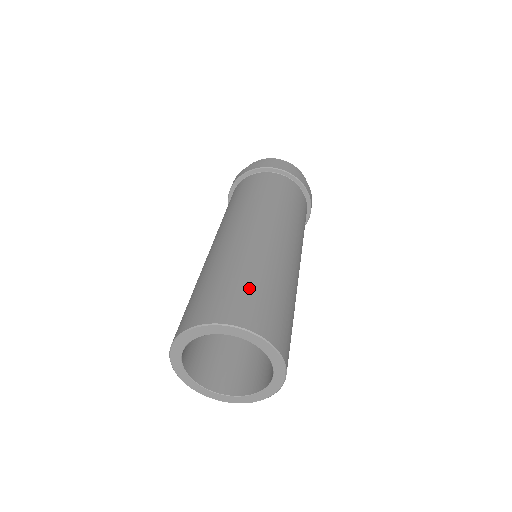
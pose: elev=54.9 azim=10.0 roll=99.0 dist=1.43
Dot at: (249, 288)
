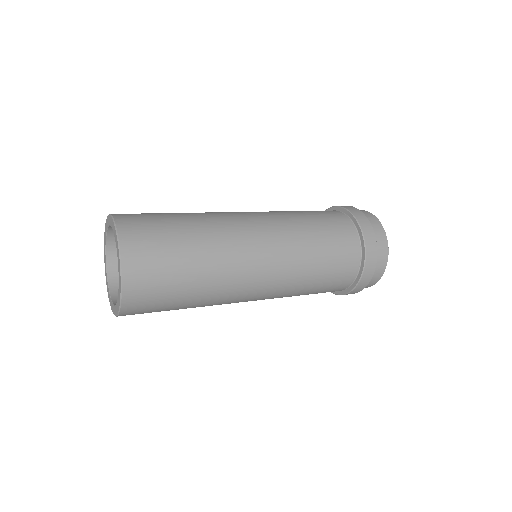
Dot at: (159, 213)
